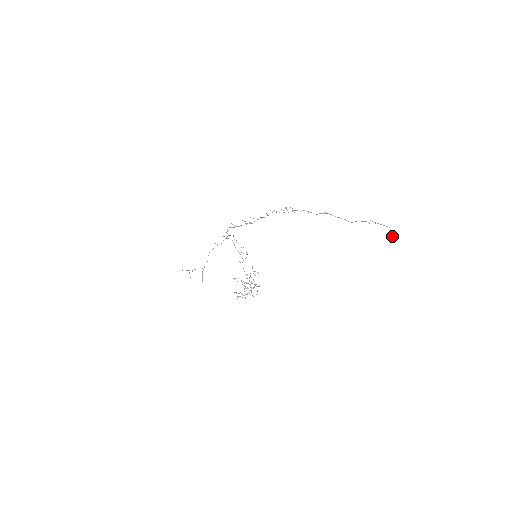
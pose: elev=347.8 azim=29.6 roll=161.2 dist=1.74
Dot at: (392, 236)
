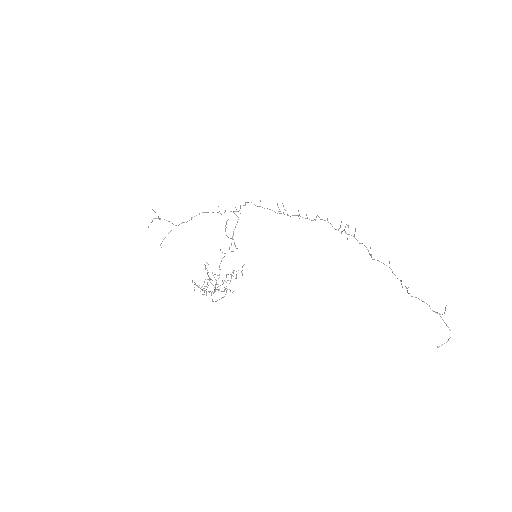
Dot at: occluded
